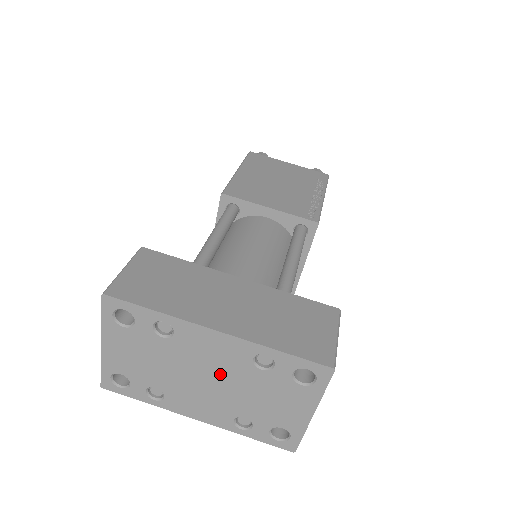
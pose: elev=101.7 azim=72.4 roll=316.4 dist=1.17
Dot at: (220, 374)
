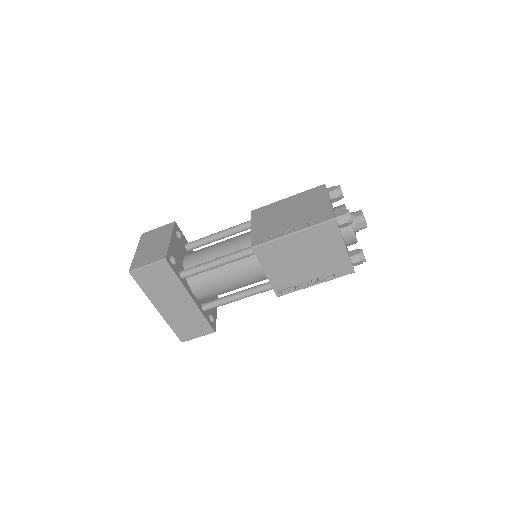
Dot at: occluded
